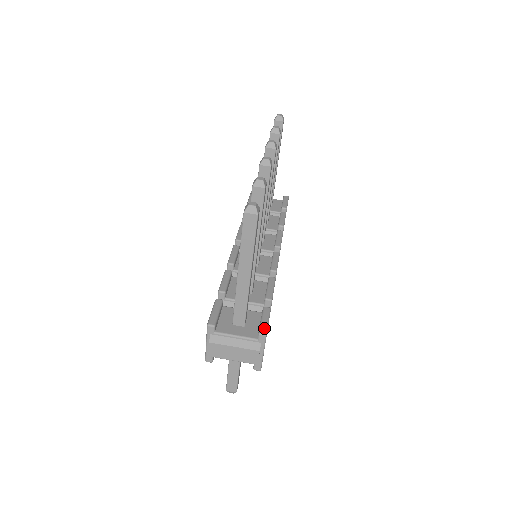
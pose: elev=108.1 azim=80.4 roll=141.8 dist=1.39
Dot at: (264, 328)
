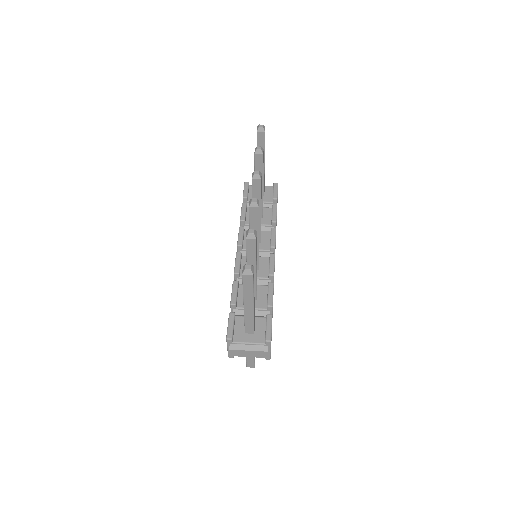
Dot at: (269, 335)
